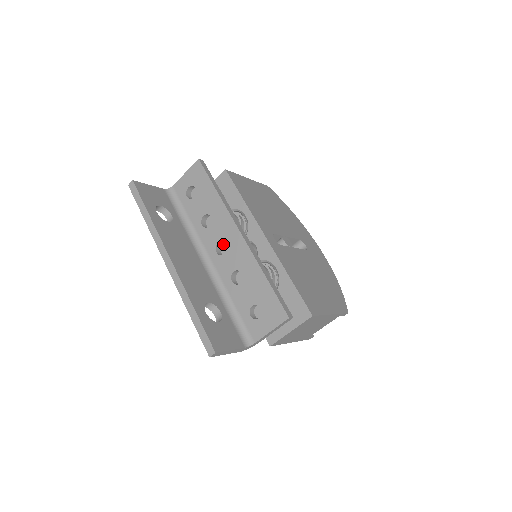
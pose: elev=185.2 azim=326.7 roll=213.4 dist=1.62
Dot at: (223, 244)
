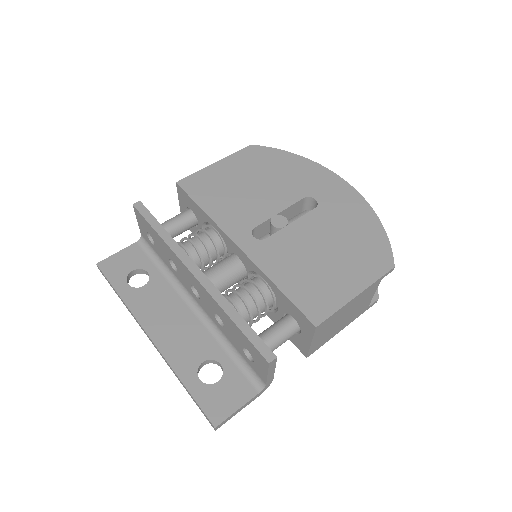
Dot at: occluded
